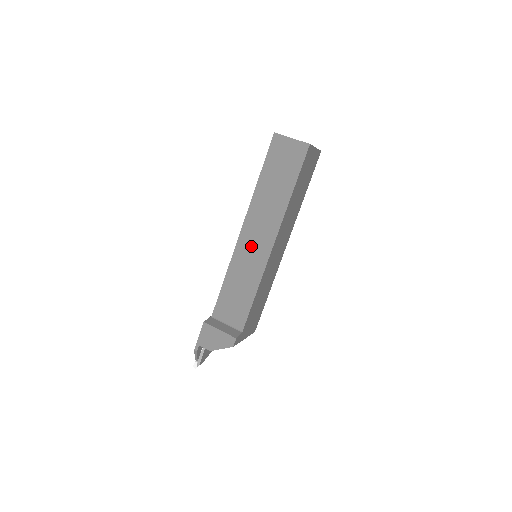
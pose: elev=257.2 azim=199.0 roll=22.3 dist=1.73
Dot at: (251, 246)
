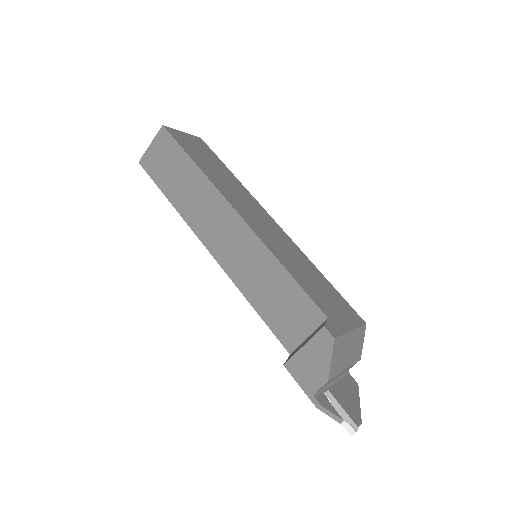
Dot at: (228, 245)
